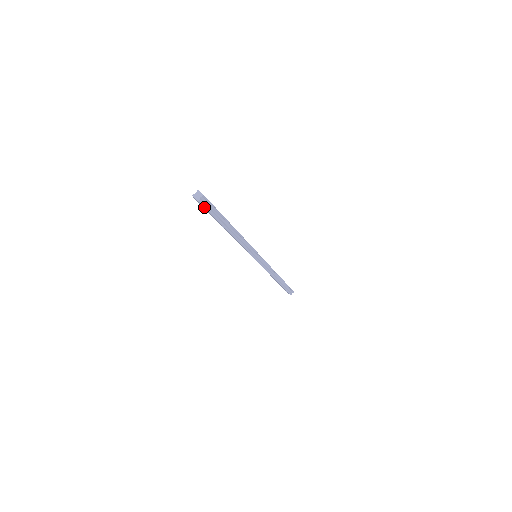
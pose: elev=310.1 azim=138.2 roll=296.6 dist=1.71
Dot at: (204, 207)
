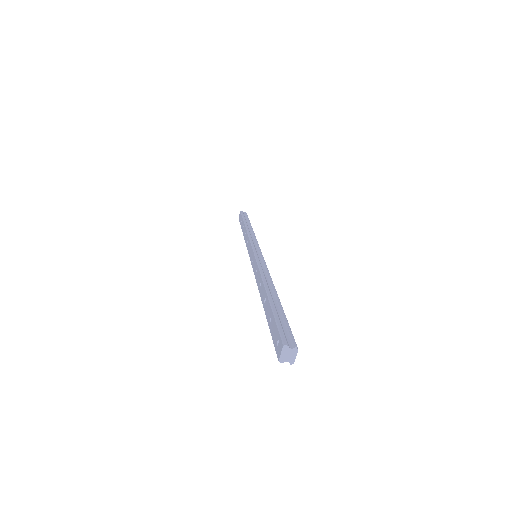
Dot at: (275, 347)
